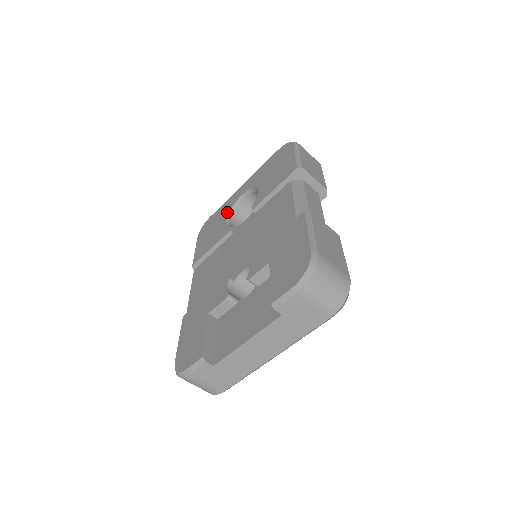
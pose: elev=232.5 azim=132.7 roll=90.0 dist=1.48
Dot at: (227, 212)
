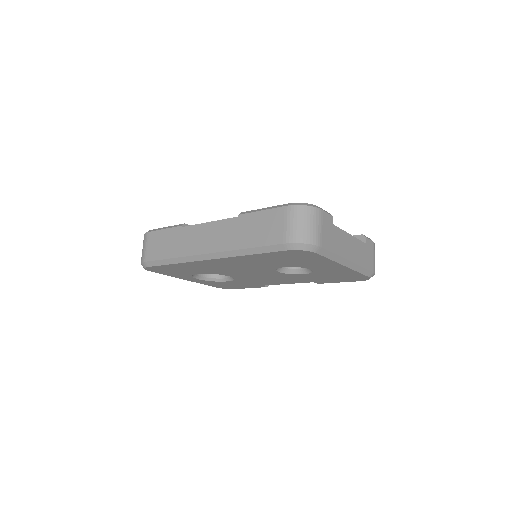
Dot at: occluded
